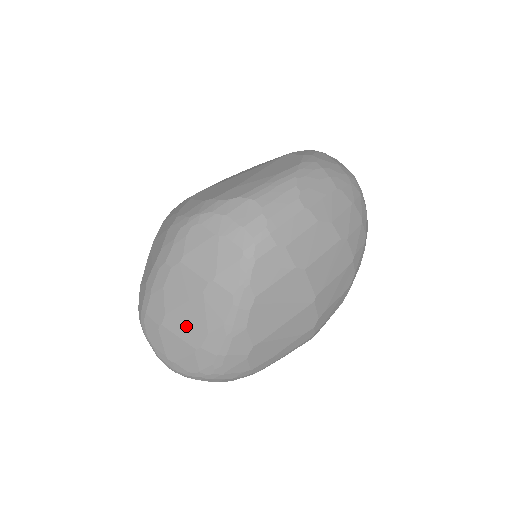
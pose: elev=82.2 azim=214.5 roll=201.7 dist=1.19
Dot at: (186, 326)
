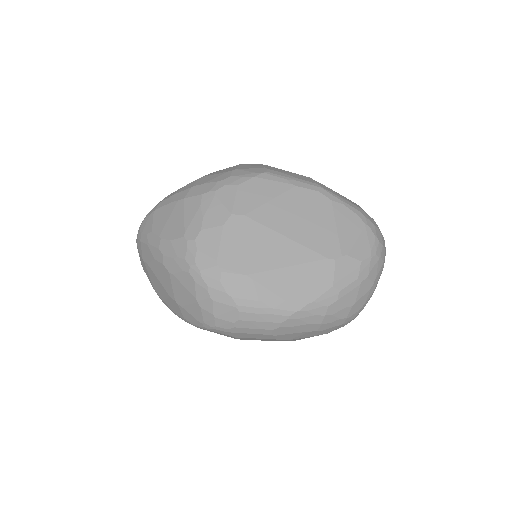
Dot at: (155, 282)
